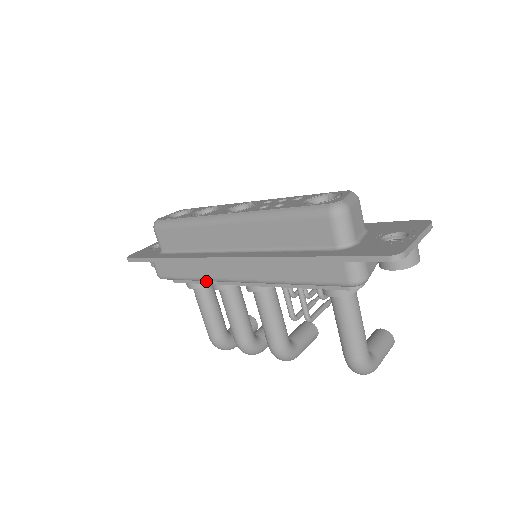
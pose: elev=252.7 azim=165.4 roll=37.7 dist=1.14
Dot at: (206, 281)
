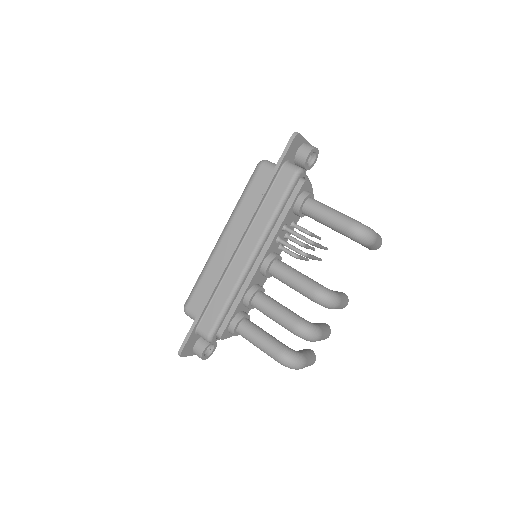
Dot at: (239, 299)
